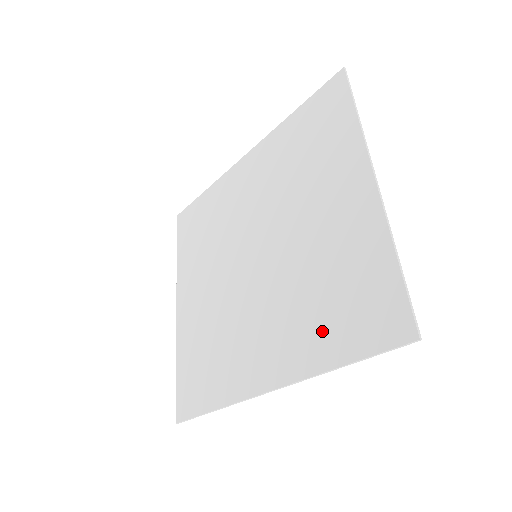
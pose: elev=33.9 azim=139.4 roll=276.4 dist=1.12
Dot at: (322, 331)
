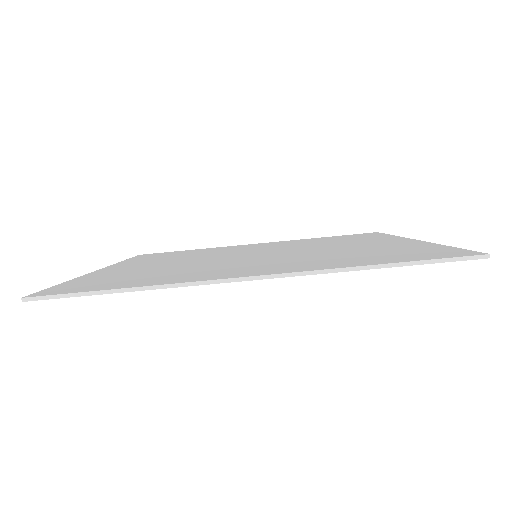
Dot at: (353, 260)
